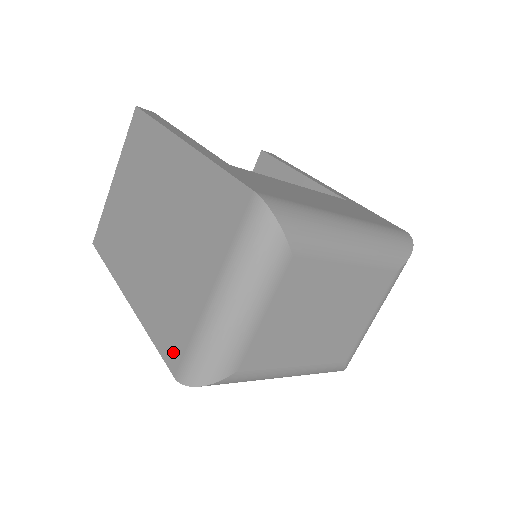
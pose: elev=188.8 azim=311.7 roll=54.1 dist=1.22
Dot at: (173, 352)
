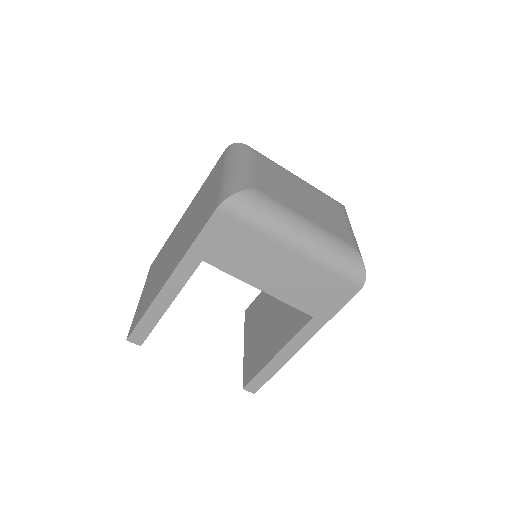
Dot at: (210, 212)
